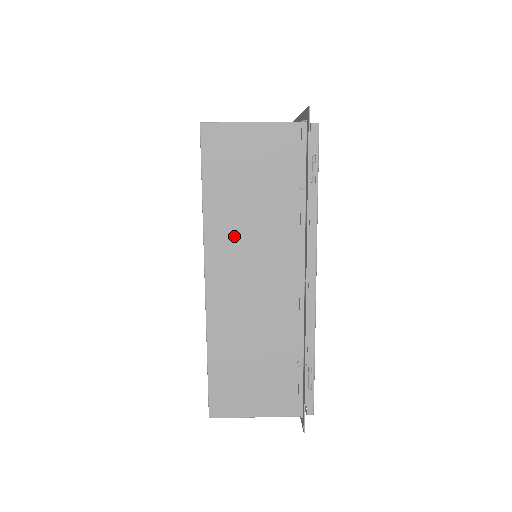
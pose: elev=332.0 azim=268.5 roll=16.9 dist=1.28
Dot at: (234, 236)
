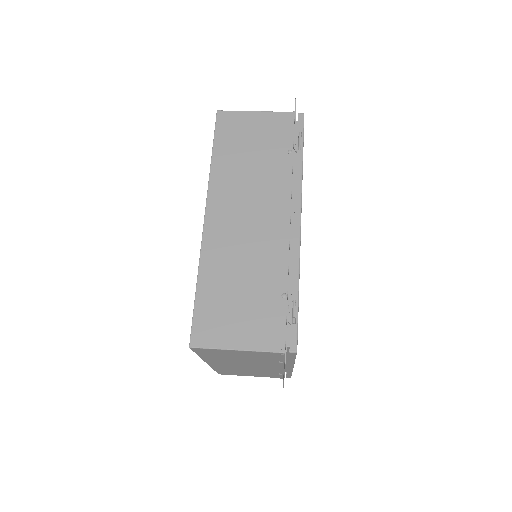
Dot at: (233, 184)
